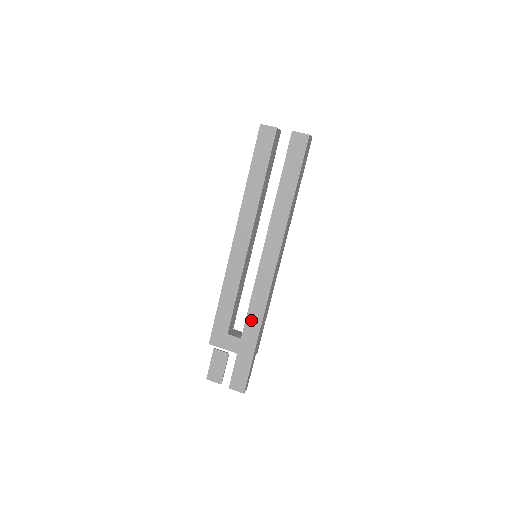
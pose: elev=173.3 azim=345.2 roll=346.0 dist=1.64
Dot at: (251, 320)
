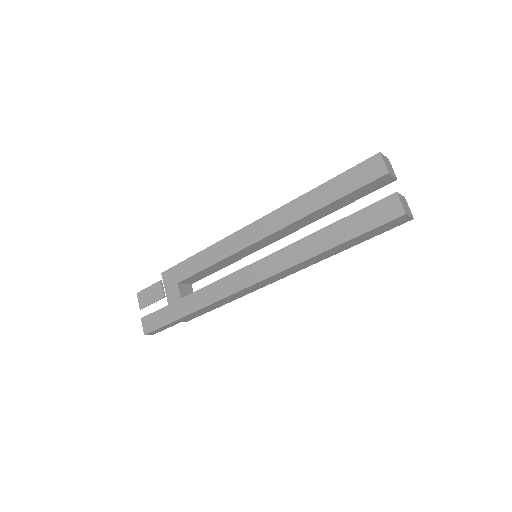
Dot at: (199, 296)
